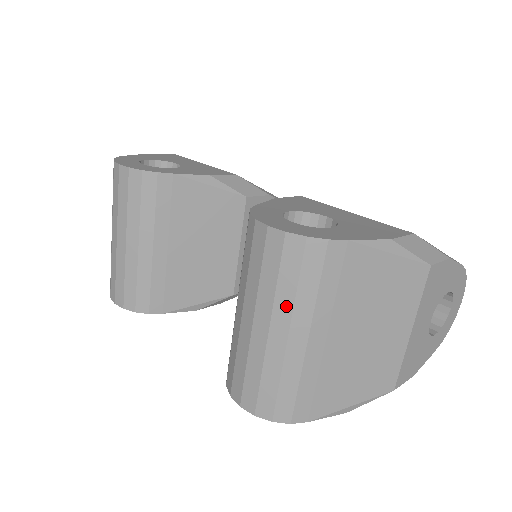
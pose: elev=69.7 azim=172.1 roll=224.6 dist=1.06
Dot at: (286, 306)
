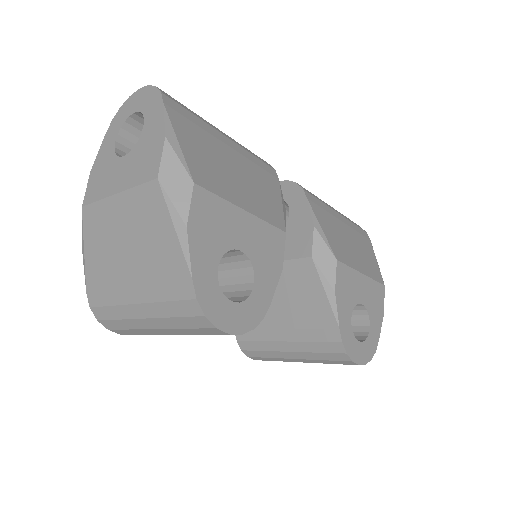
Dot at: occluded
